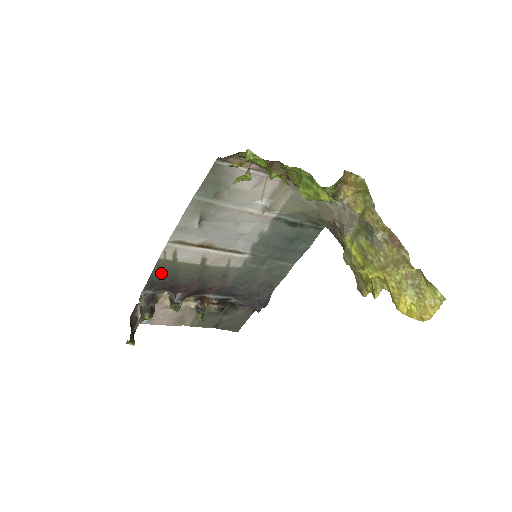
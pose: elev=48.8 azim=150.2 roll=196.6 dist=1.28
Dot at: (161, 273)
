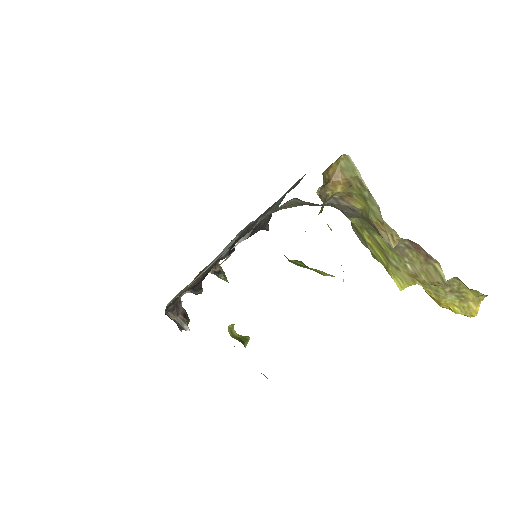
Dot at: (173, 302)
